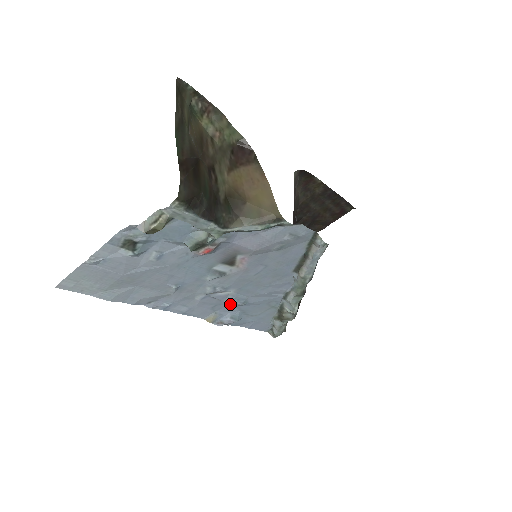
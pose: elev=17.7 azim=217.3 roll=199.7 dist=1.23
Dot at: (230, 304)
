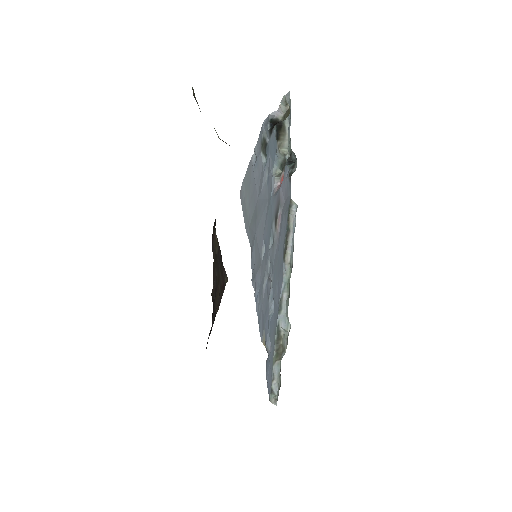
Dot at: (268, 312)
